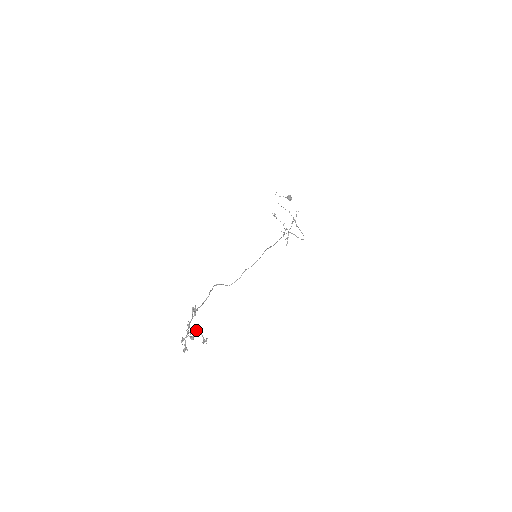
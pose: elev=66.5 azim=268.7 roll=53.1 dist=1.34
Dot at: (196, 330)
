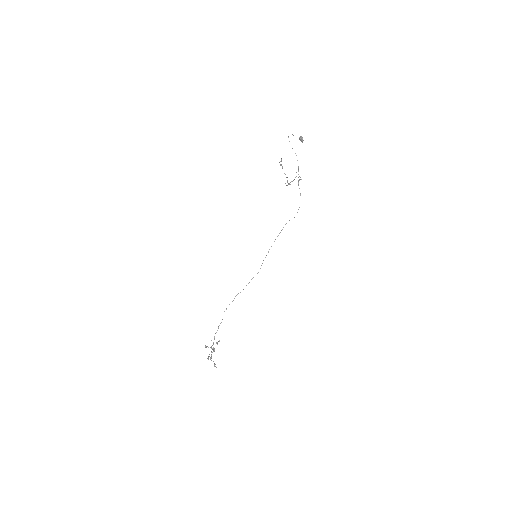
Dot at: occluded
